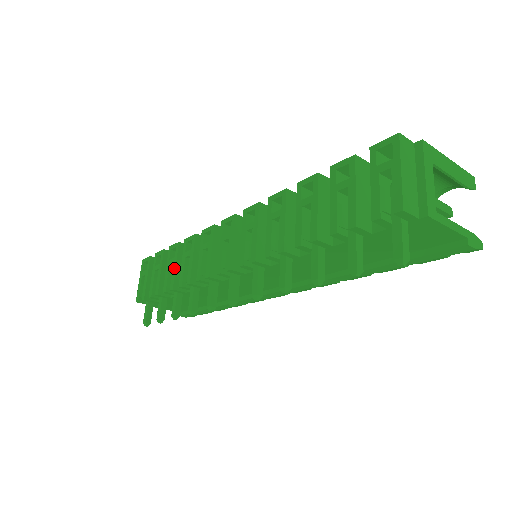
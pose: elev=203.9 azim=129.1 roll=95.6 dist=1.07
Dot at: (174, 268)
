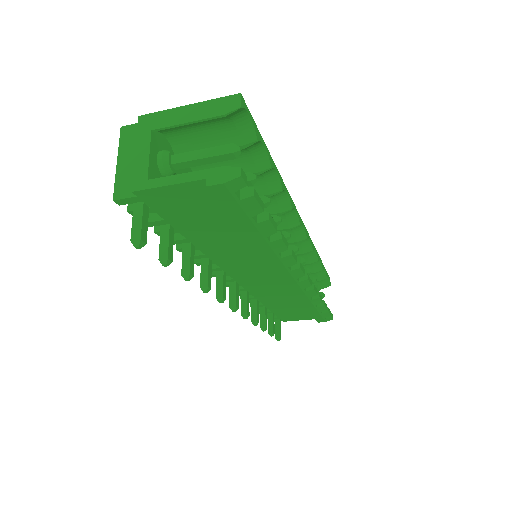
Dot at: occluded
